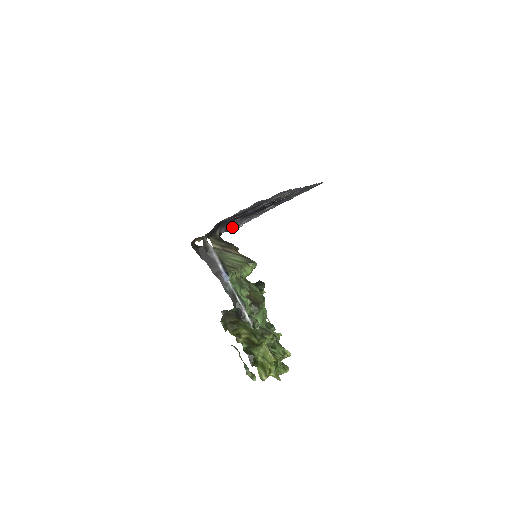
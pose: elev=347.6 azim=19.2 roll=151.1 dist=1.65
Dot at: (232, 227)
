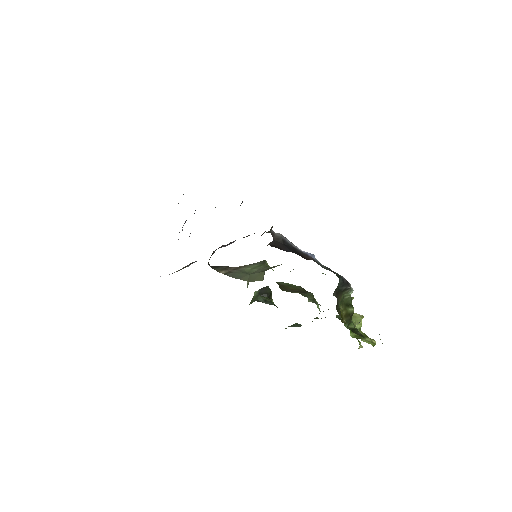
Dot at: occluded
